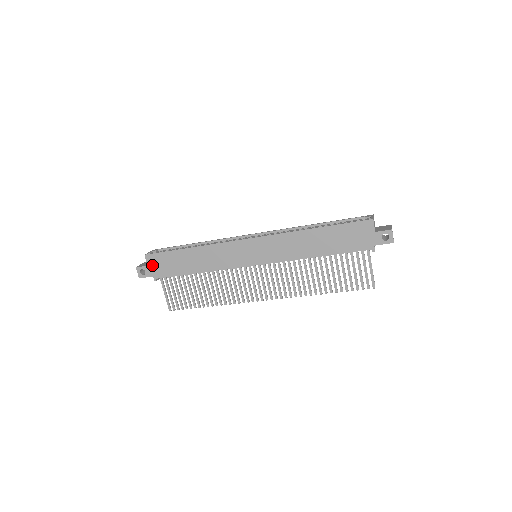
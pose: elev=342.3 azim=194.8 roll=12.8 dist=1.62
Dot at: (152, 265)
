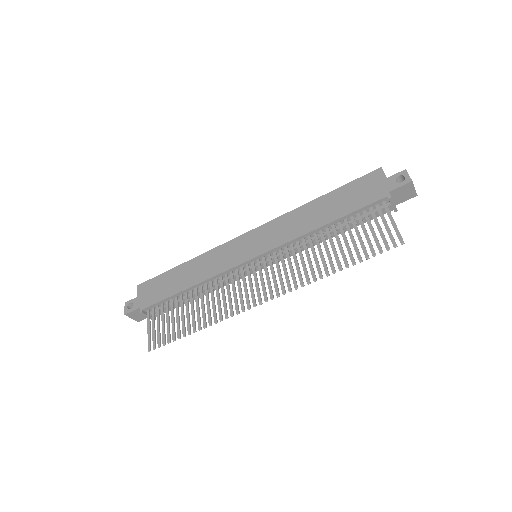
Dot at: (142, 295)
